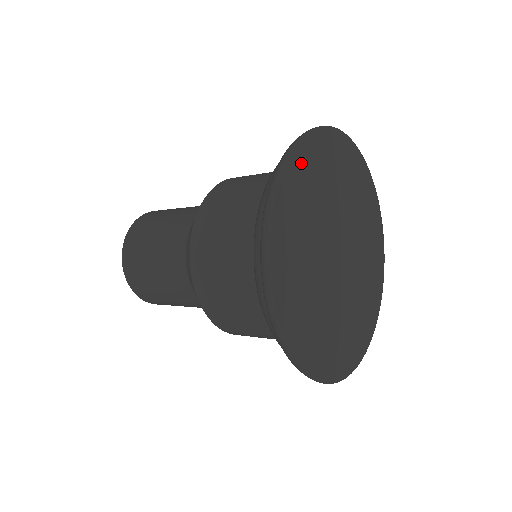
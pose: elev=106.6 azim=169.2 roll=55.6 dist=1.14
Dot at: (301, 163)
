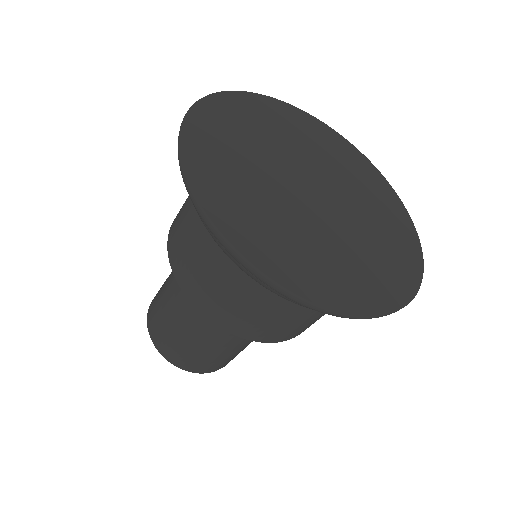
Dot at: (214, 195)
